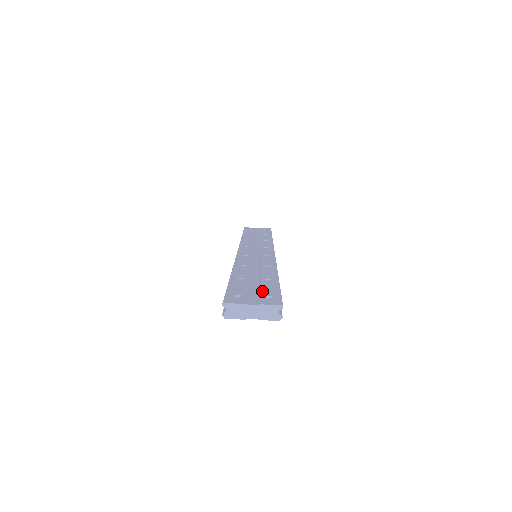
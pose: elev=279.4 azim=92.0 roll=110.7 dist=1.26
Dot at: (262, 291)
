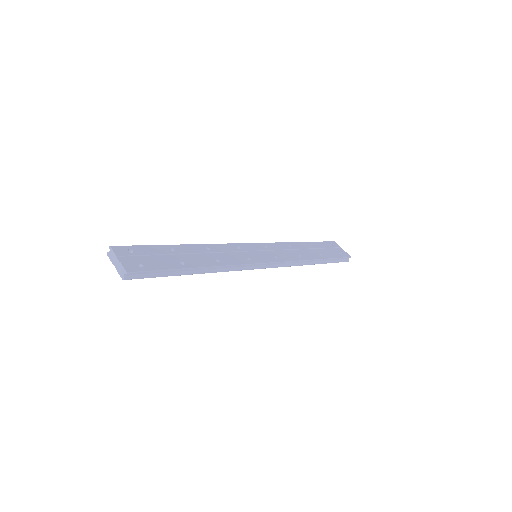
Dot at: (150, 261)
